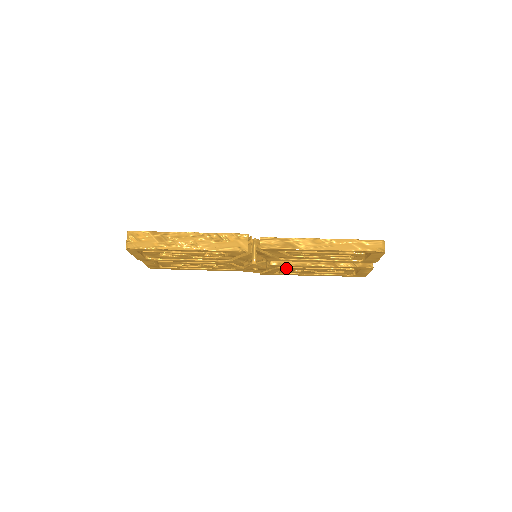
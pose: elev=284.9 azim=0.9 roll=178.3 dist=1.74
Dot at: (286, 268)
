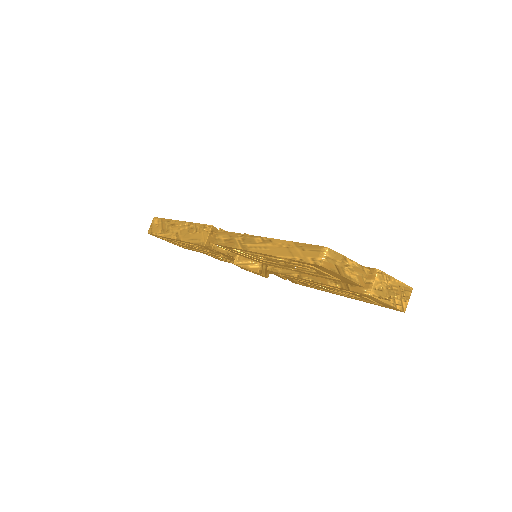
Dot at: (289, 277)
